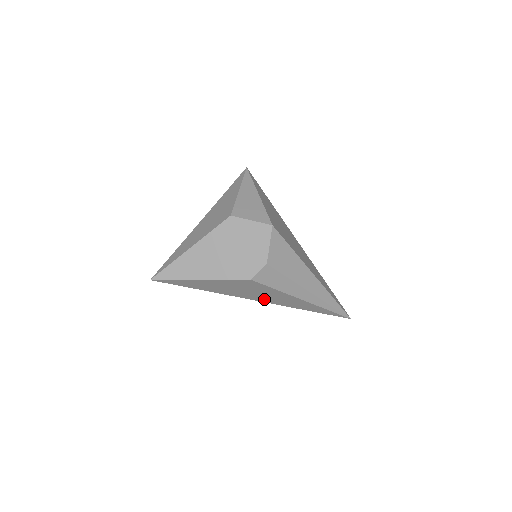
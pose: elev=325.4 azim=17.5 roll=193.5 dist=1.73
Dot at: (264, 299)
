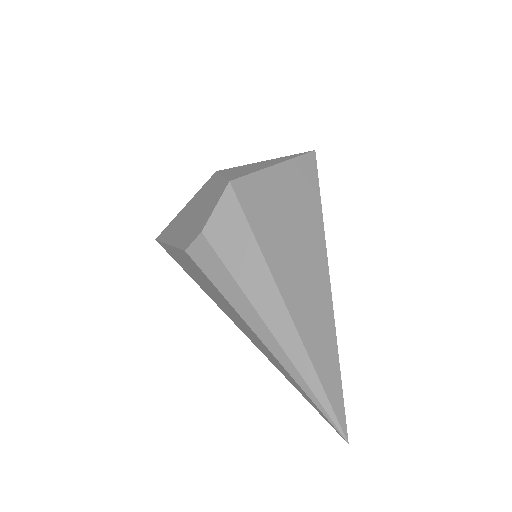
Dot at: (230, 315)
